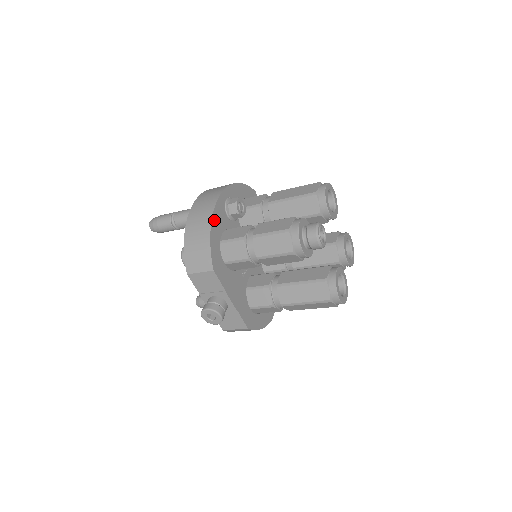
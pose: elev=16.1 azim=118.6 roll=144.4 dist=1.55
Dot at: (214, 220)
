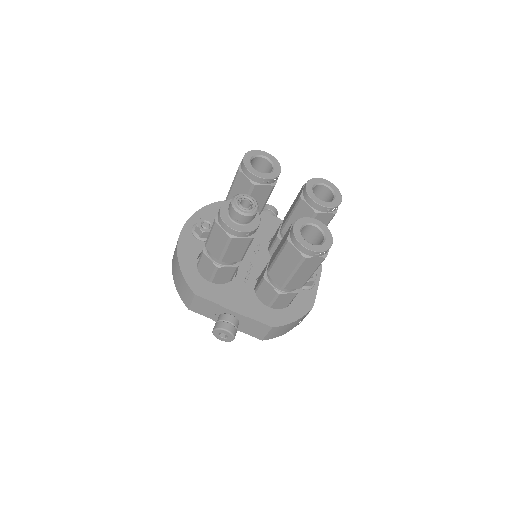
Dot at: (181, 252)
